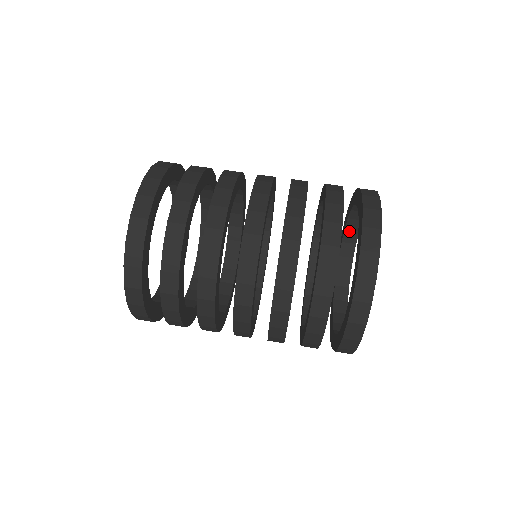
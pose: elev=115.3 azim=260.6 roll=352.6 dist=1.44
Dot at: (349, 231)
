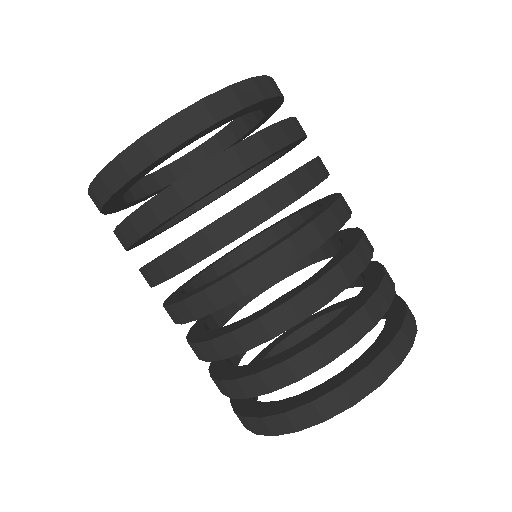
Dot at: occluded
